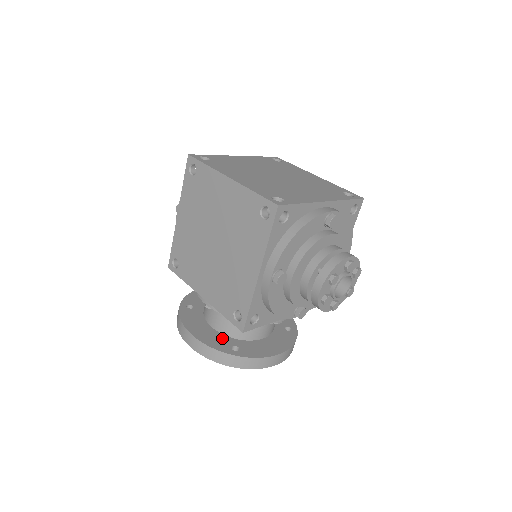
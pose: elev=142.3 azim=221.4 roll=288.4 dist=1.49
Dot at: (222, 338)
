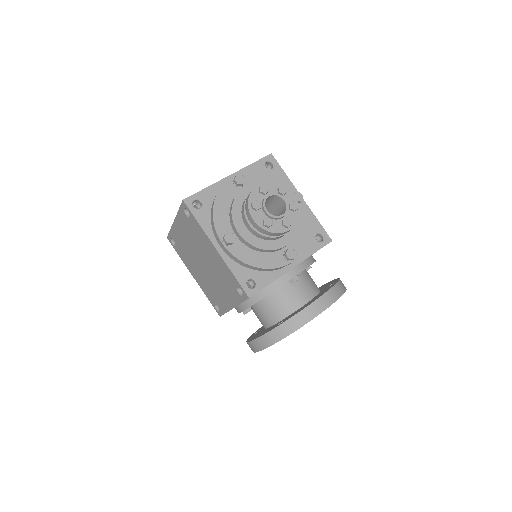
Dot at: occluded
